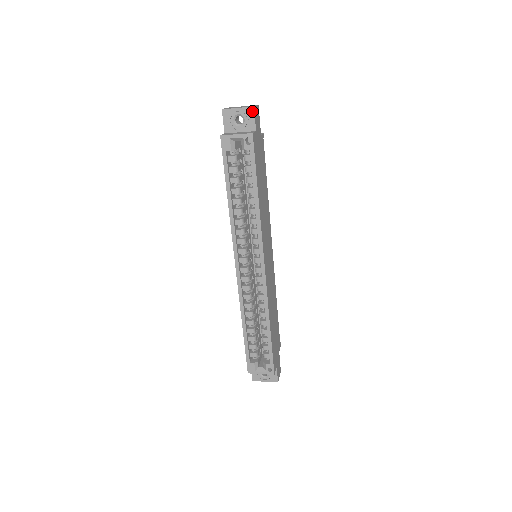
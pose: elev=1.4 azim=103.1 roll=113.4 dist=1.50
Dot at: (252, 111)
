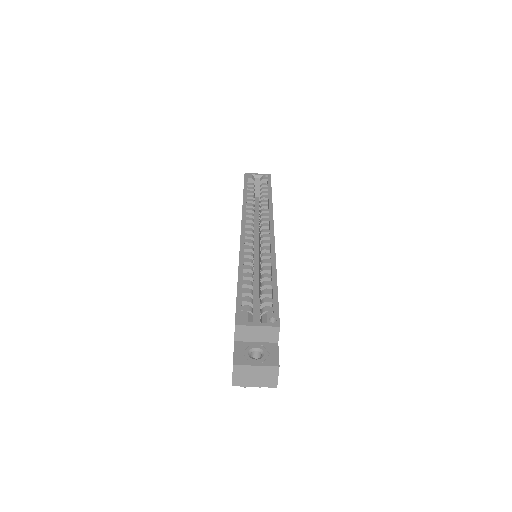
Dot at: occluded
